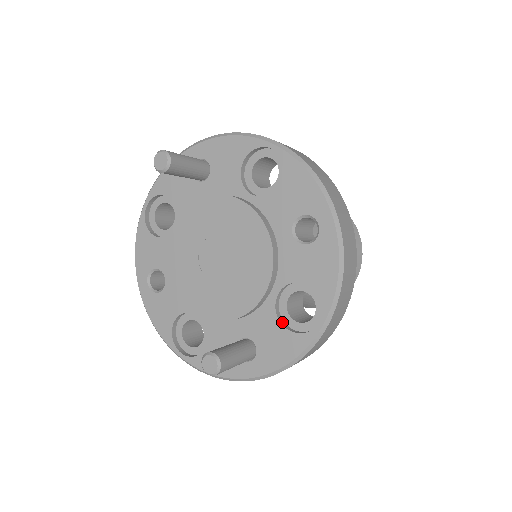
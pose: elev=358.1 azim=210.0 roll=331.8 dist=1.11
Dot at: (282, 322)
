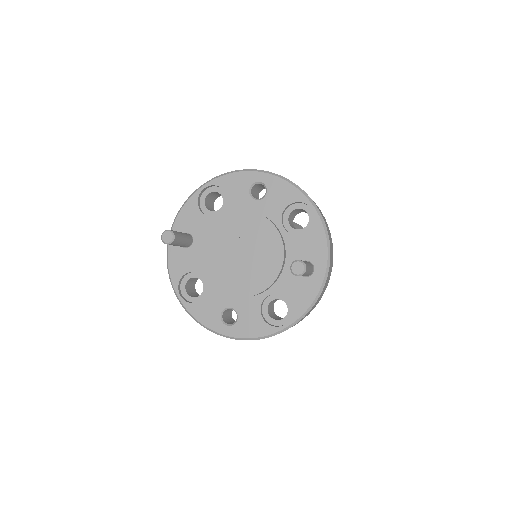
Dot at: (301, 235)
